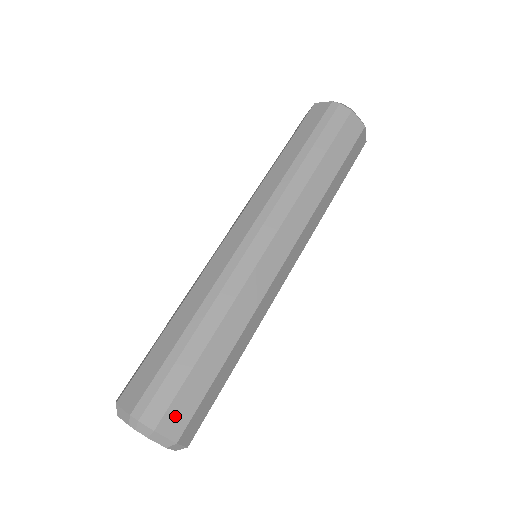
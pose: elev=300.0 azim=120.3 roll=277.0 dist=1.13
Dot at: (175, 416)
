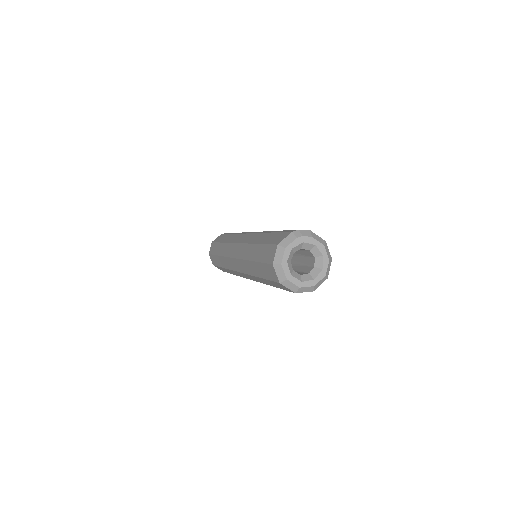
Dot at: occluded
